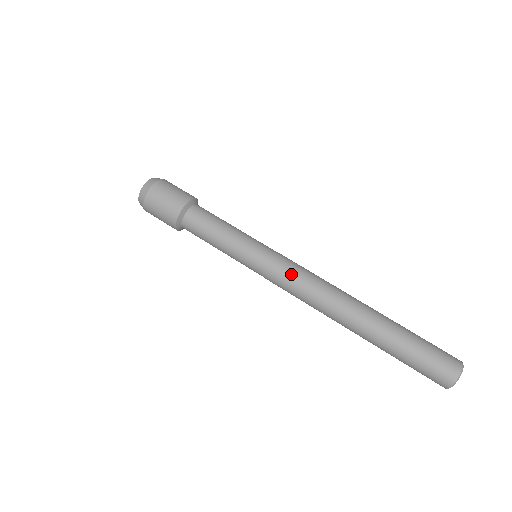
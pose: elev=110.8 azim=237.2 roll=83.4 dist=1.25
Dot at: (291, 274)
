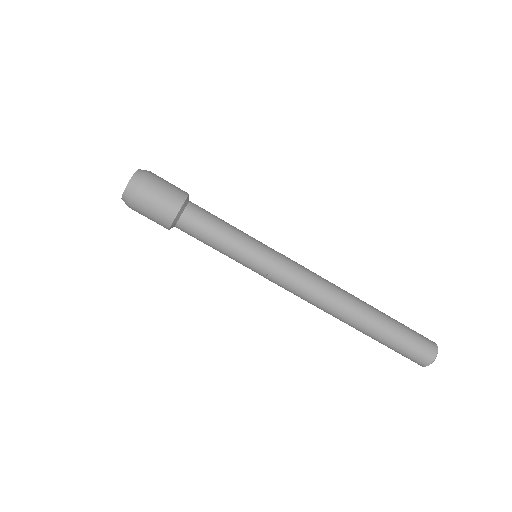
Dot at: (292, 282)
